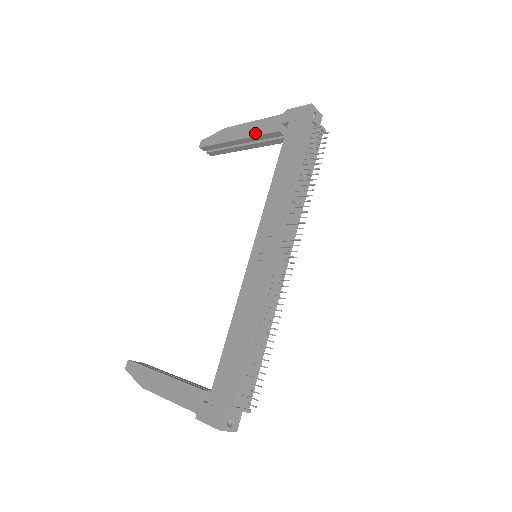
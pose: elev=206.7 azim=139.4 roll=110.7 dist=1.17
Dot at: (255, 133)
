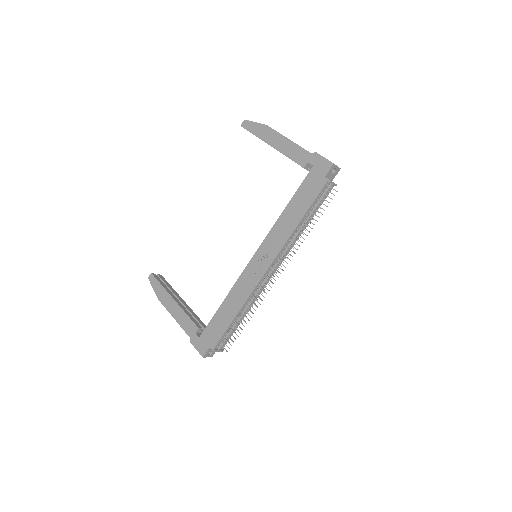
Dot at: (287, 153)
